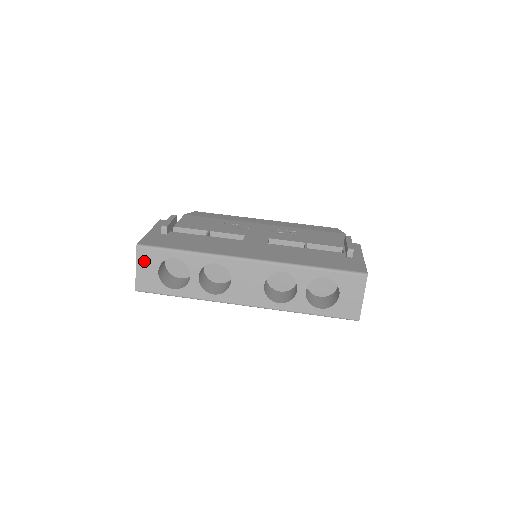
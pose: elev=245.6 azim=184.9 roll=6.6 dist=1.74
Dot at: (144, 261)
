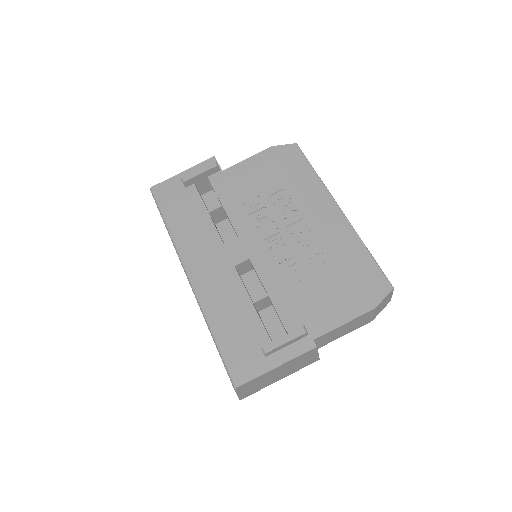
Dot at: occluded
